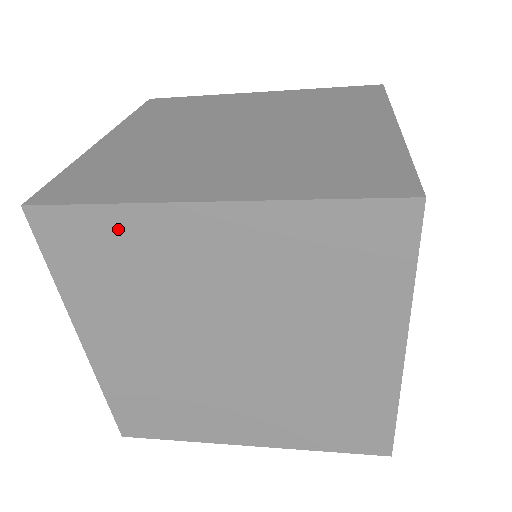
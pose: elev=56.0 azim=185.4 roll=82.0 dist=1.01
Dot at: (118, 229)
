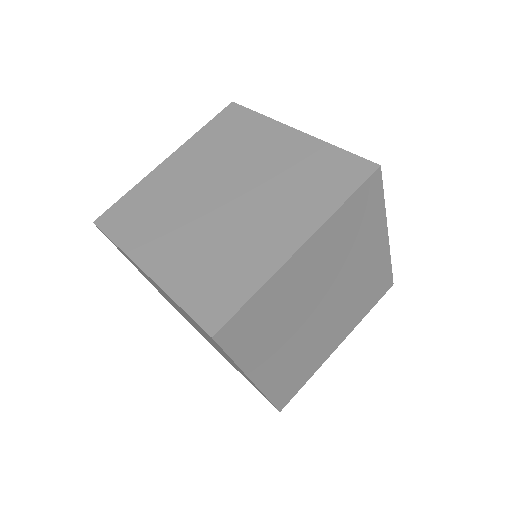
Dot at: occluded
